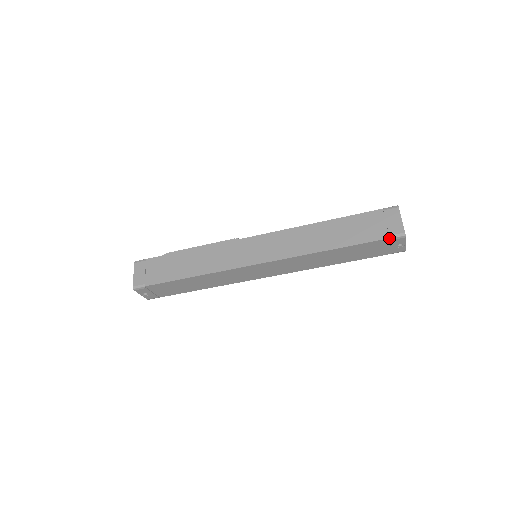
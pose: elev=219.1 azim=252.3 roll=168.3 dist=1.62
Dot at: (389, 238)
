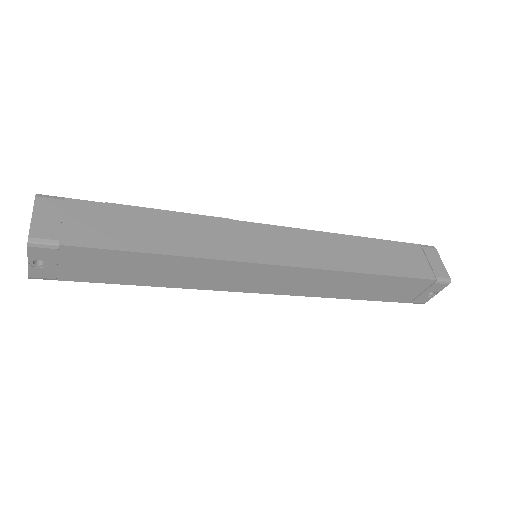
Dot at: (436, 280)
